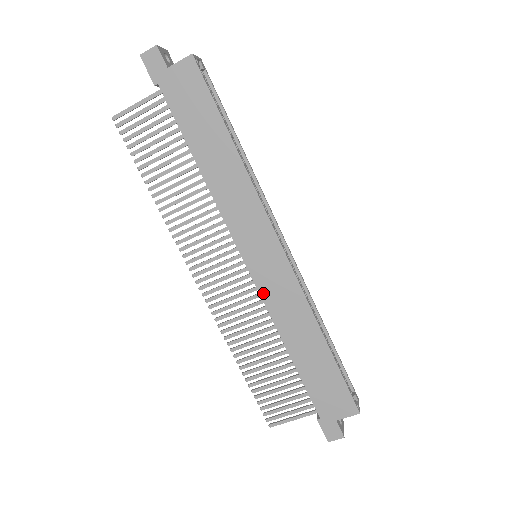
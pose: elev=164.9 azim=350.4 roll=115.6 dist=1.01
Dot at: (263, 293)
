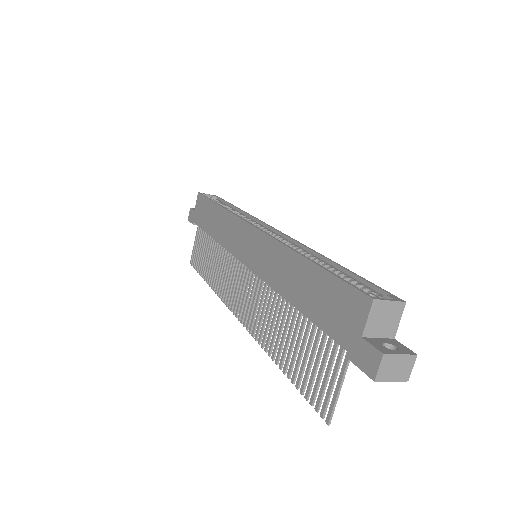
Dot at: (258, 272)
